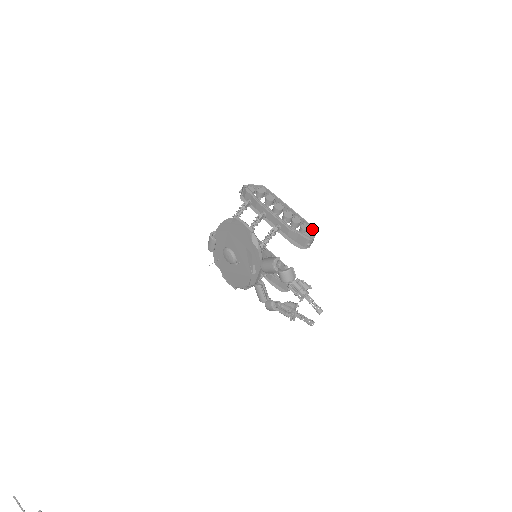
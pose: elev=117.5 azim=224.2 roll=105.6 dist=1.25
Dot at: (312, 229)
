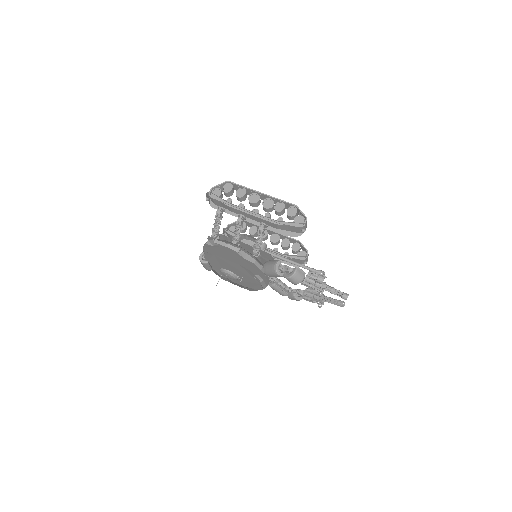
Dot at: (300, 211)
